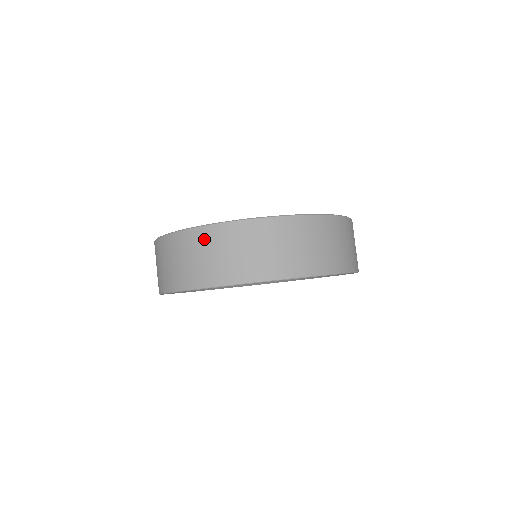
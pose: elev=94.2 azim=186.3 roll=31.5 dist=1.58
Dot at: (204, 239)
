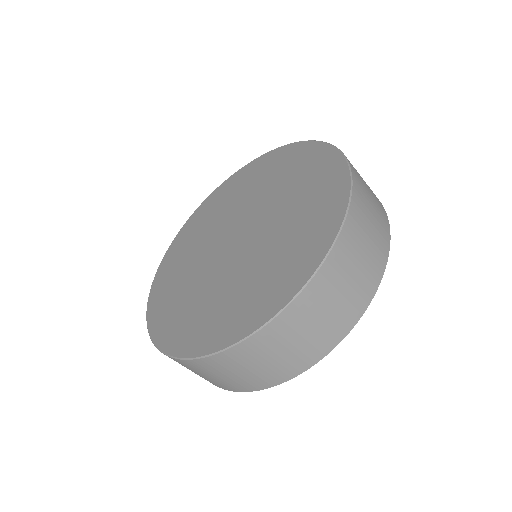
Dot at: (220, 365)
